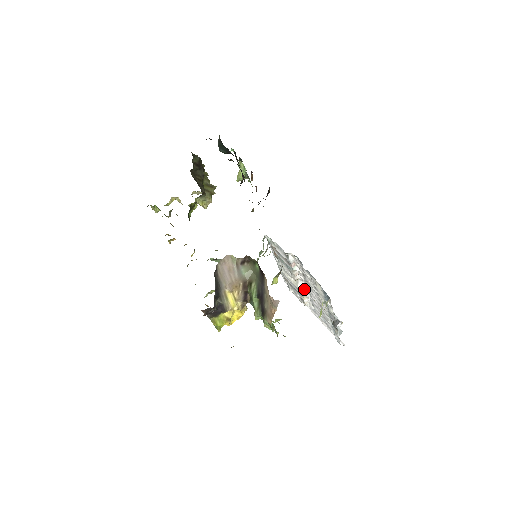
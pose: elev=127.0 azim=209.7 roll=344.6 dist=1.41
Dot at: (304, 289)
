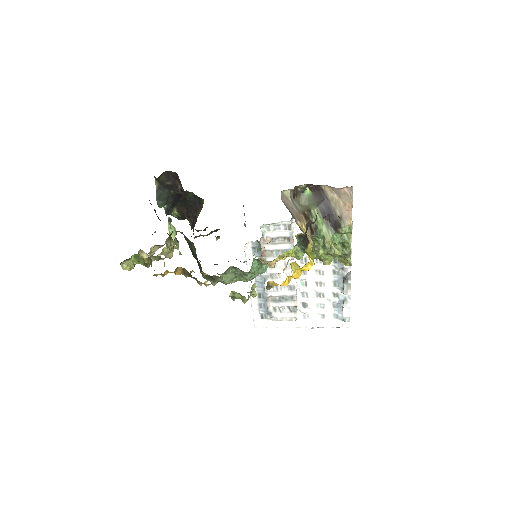
Dot at: (297, 284)
